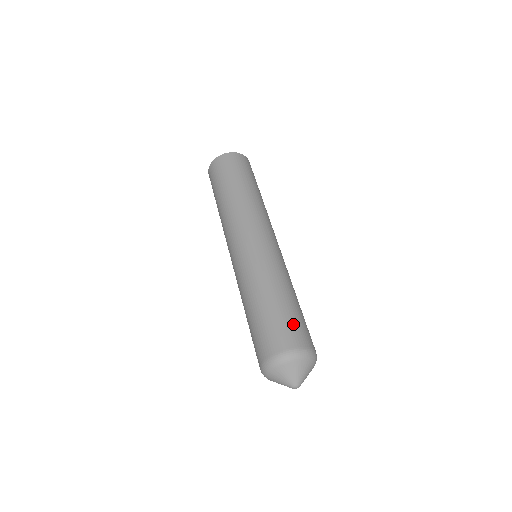
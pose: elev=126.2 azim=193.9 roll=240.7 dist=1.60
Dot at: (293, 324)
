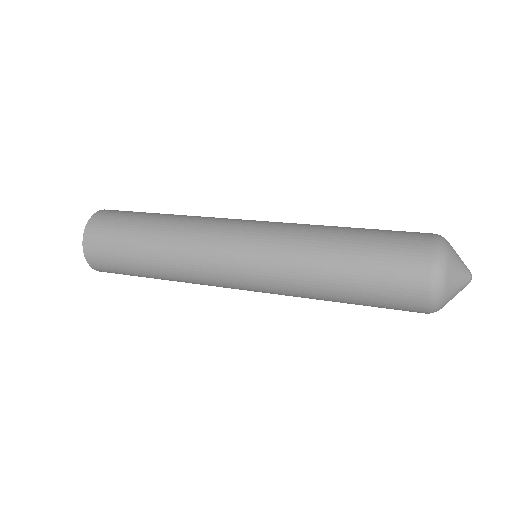
Dot at: occluded
